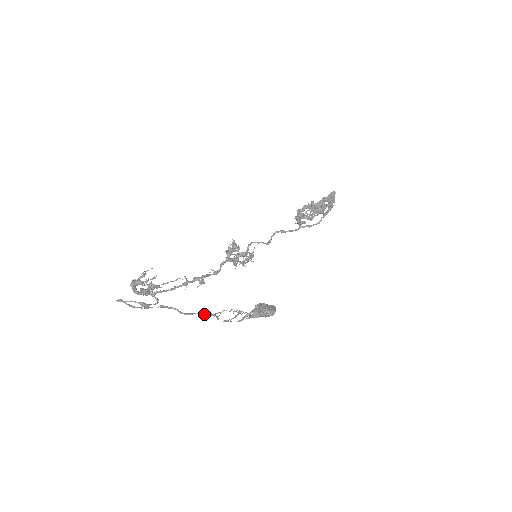
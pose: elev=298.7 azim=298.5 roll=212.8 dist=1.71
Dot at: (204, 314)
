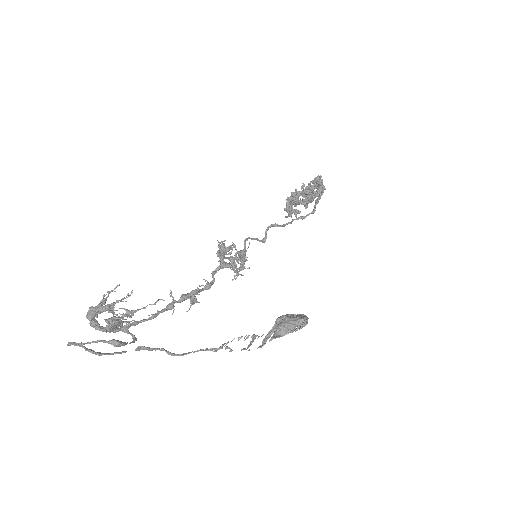
Dot at: (205, 350)
